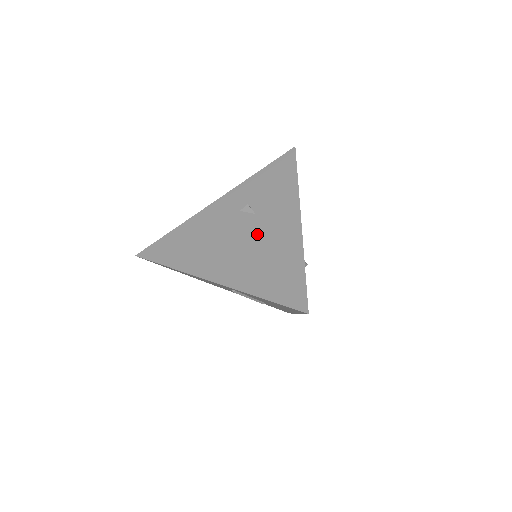
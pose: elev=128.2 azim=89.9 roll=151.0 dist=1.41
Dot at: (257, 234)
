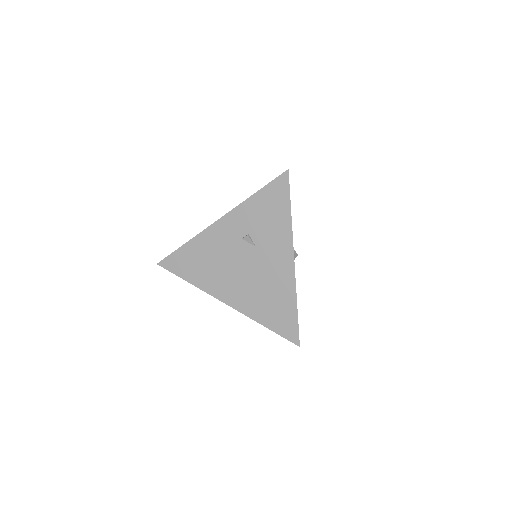
Dot at: (259, 269)
